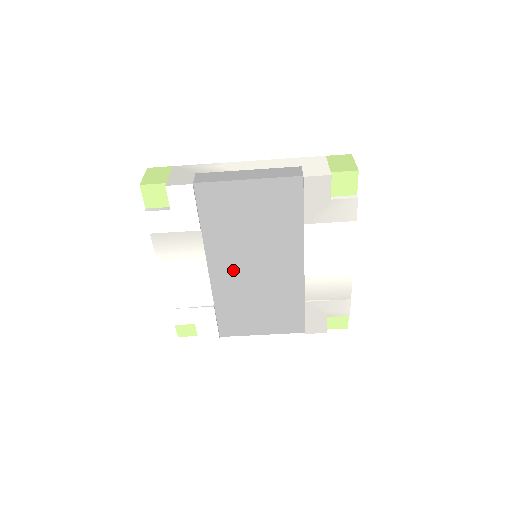
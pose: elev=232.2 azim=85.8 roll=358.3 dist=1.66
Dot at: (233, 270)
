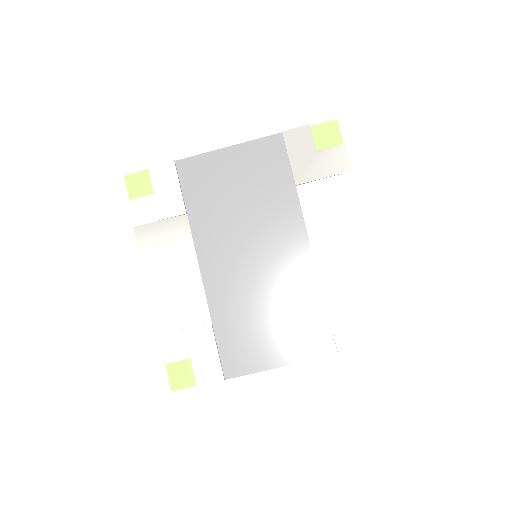
Dot at: (228, 264)
